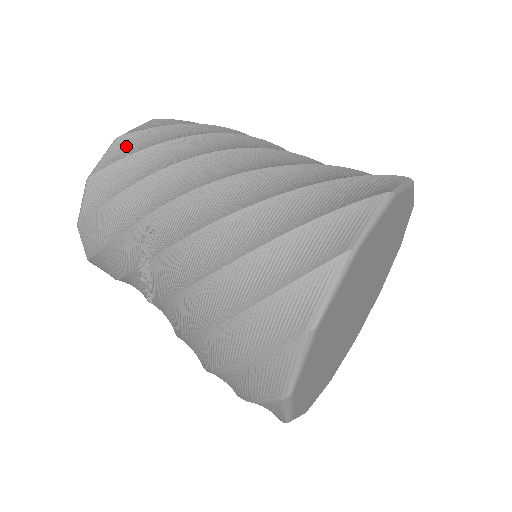
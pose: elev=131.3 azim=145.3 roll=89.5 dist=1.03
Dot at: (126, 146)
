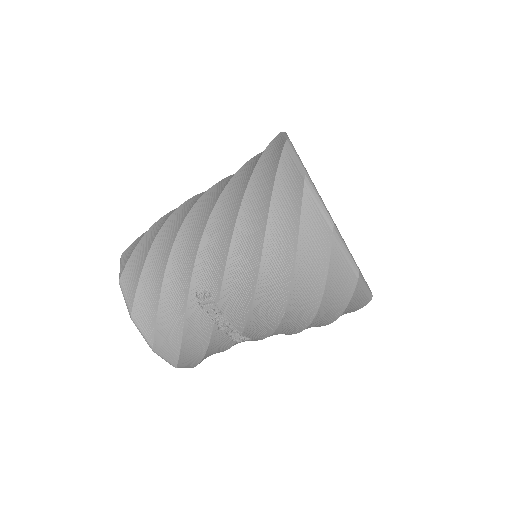
Dot at: (130, 278)
